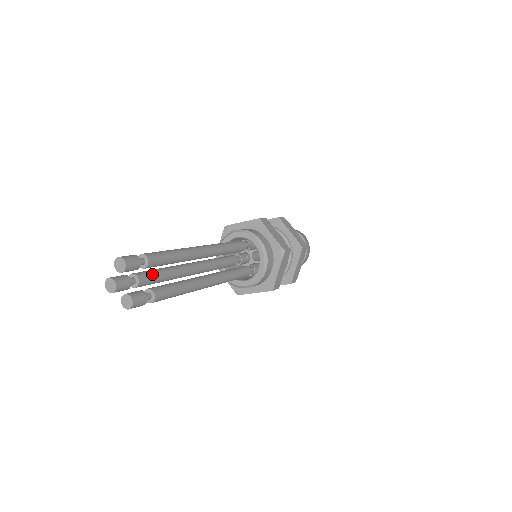
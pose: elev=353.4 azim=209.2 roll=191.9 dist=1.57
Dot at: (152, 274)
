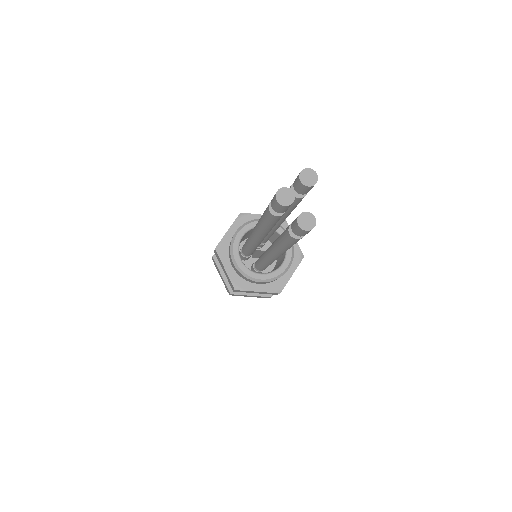
Dot at: occluded
